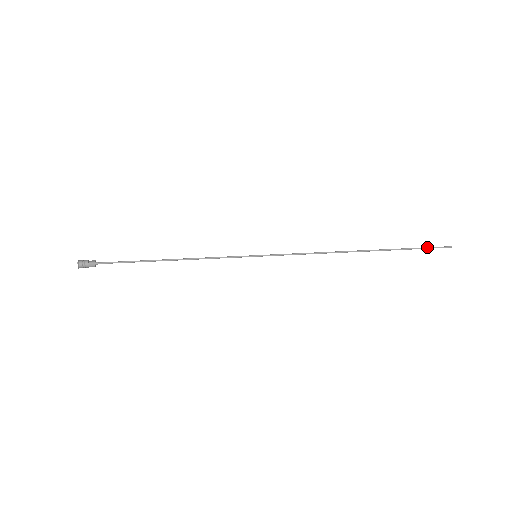
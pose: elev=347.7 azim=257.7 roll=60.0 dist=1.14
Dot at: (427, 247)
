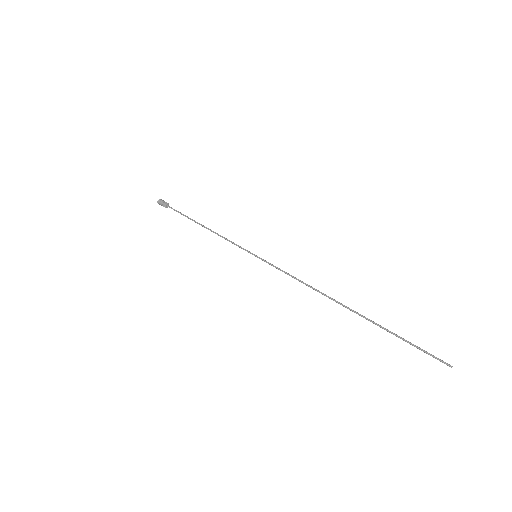
Dot at: (418, 347)
